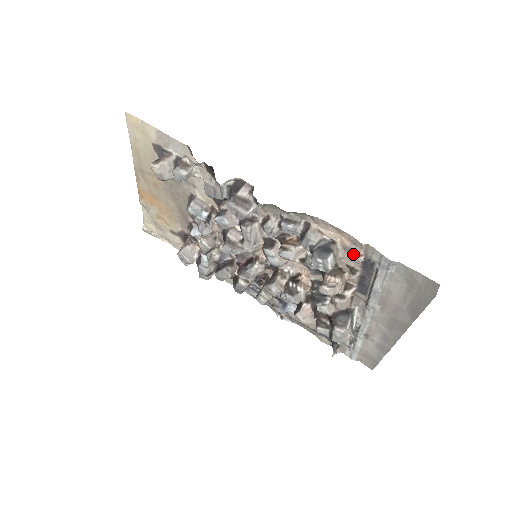
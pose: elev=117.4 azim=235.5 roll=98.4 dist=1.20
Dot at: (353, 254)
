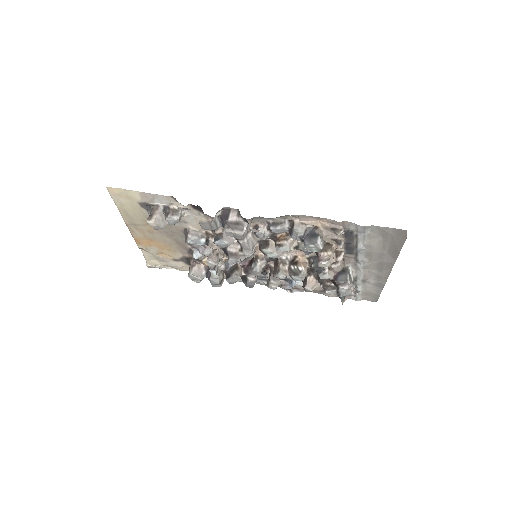
Dot at: (334, 231)
